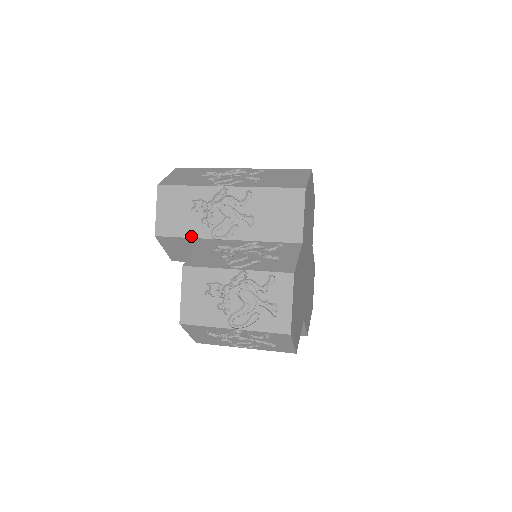
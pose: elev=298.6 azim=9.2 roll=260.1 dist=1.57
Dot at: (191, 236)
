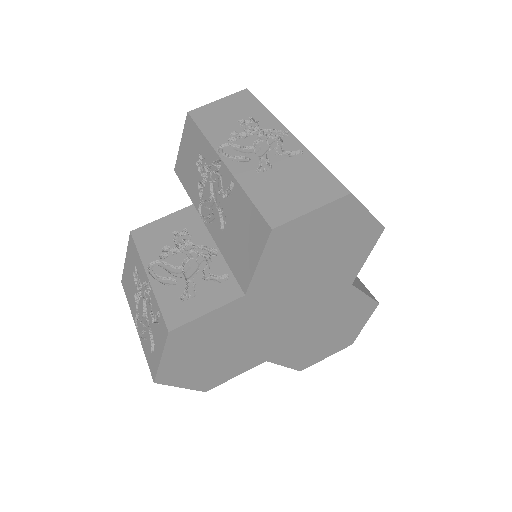
Dot at: (189, 194)
